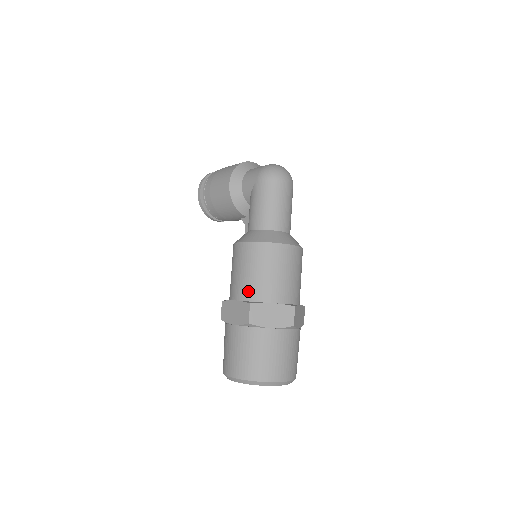
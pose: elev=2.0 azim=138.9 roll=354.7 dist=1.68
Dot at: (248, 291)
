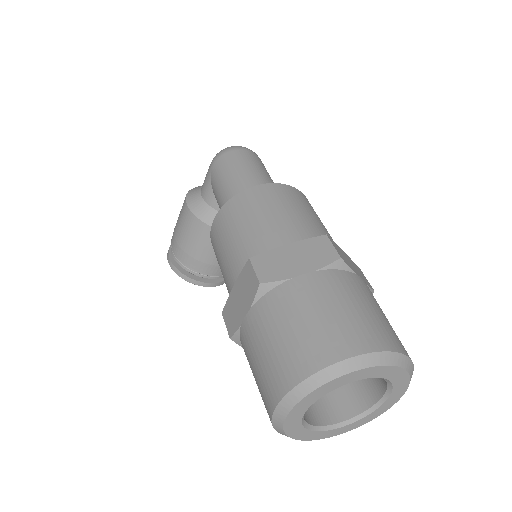
Dot at: (244, 256)
